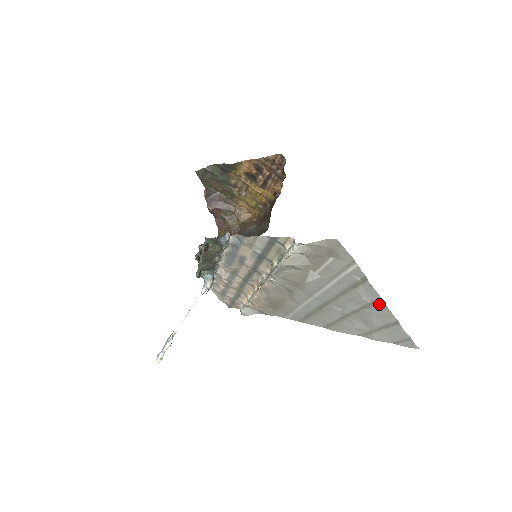
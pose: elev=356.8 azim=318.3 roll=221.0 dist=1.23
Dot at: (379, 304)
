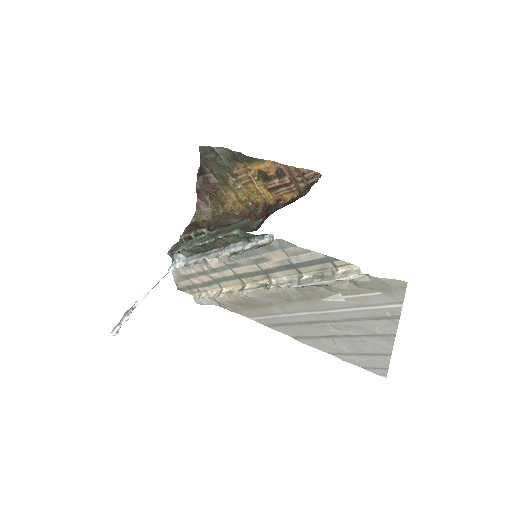
Dot at: (388, 338)
